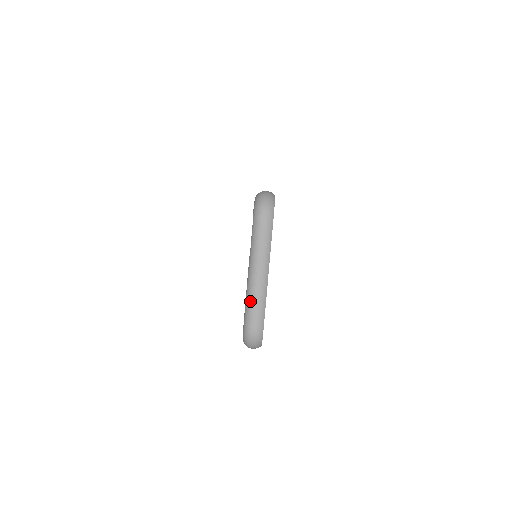
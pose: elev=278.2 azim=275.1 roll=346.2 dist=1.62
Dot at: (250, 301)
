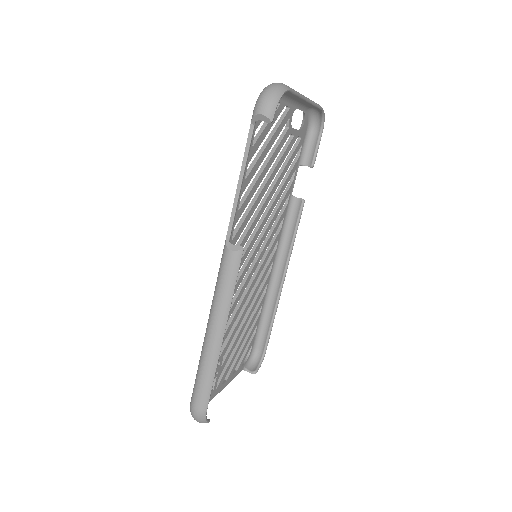
Dot at: occluded
